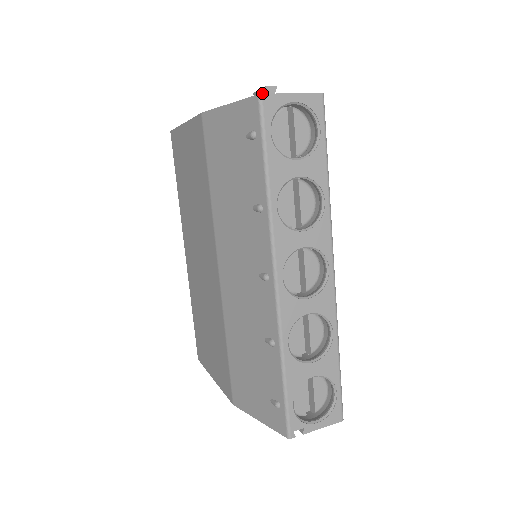
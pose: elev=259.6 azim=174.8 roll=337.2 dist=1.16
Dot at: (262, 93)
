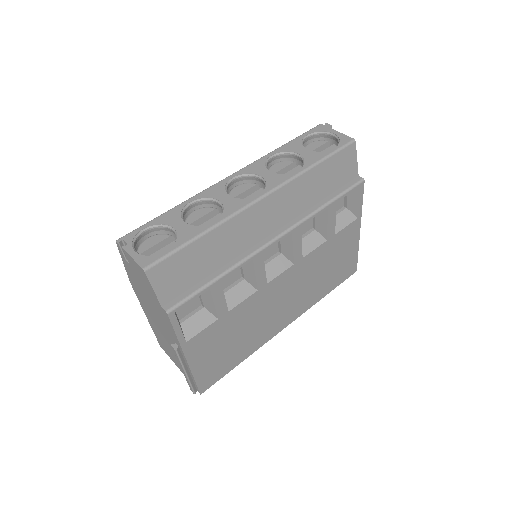
Dot at: occluded
